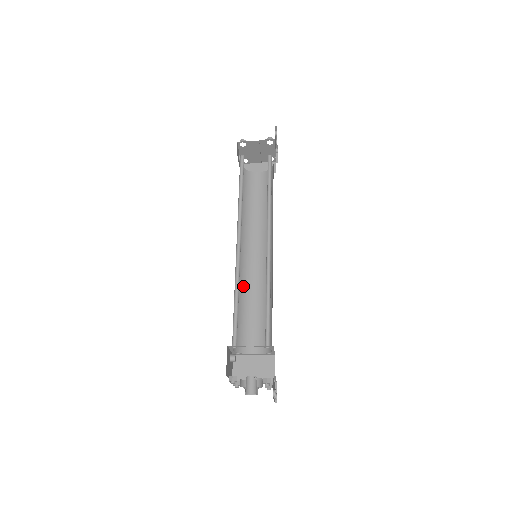
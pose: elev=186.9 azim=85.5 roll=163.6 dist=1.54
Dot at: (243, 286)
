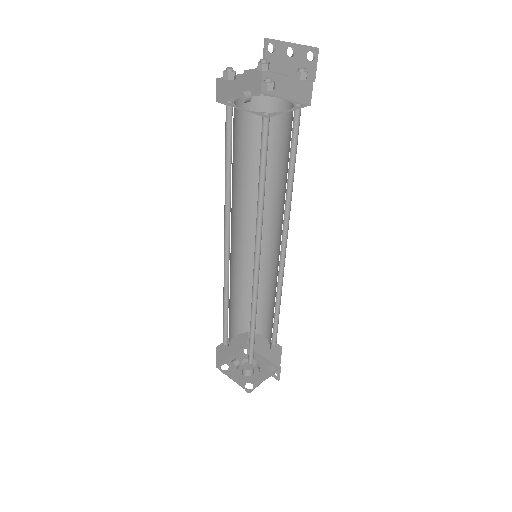
Dot at: (230, 284)
